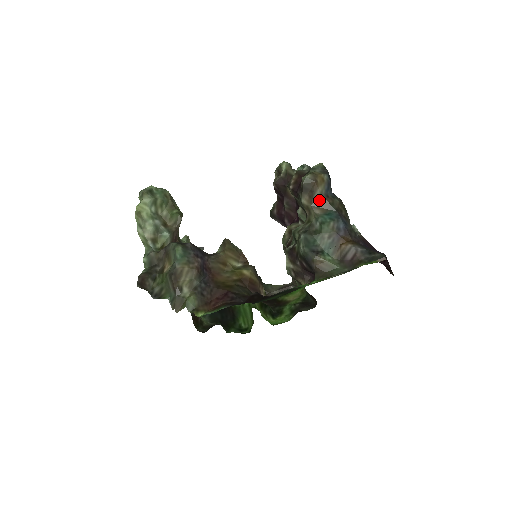
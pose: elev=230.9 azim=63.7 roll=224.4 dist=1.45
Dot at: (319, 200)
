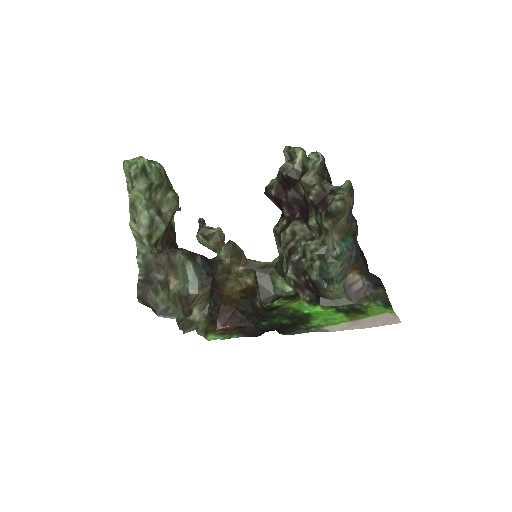
Dot at: (340, 226)
